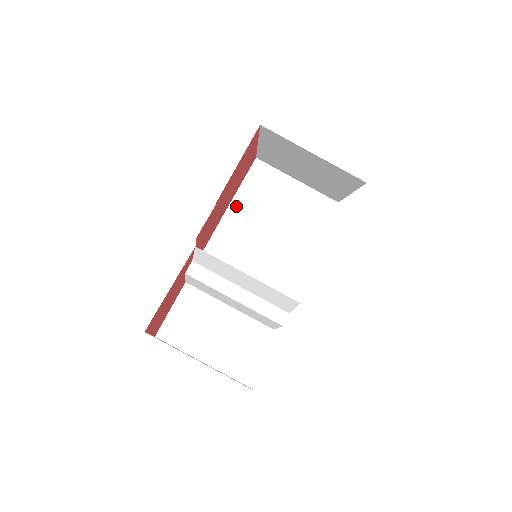
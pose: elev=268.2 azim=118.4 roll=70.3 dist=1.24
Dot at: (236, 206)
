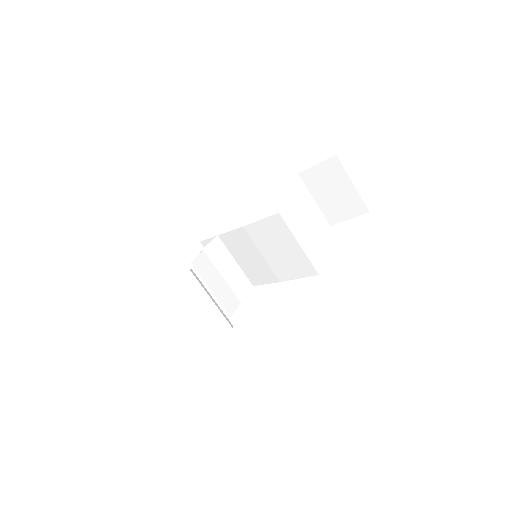
Dot at: (255, 227)
